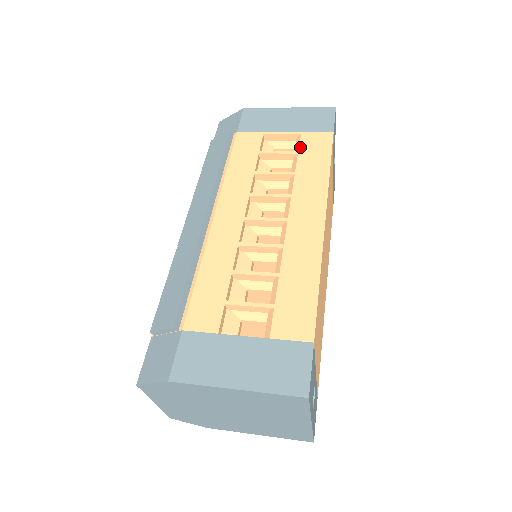
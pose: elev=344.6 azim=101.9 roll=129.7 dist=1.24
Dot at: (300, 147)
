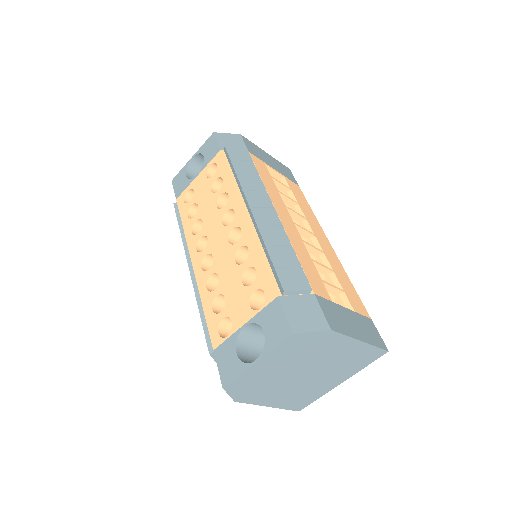
Dot at: (290, 186)
